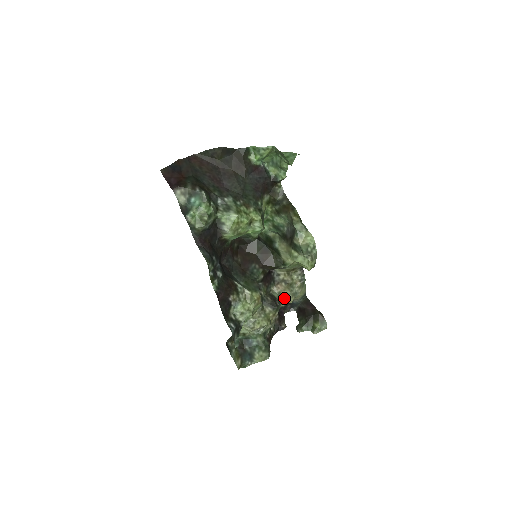
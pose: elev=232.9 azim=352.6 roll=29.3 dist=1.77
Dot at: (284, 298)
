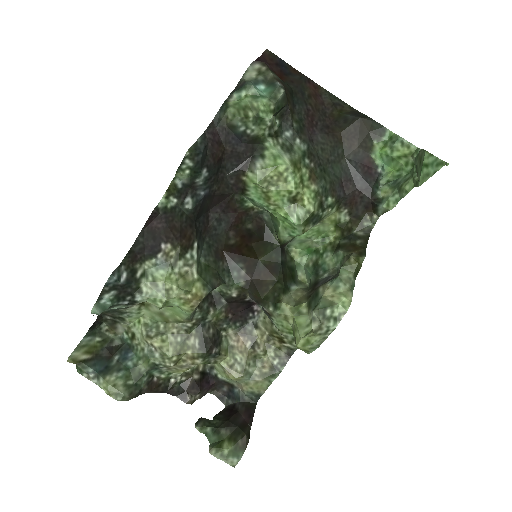
Dot at: (230, 361)
